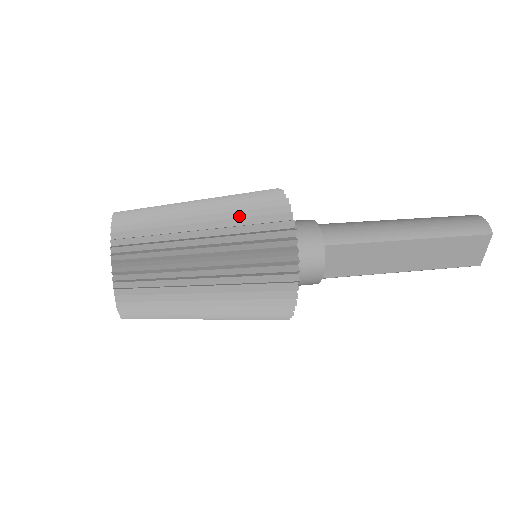
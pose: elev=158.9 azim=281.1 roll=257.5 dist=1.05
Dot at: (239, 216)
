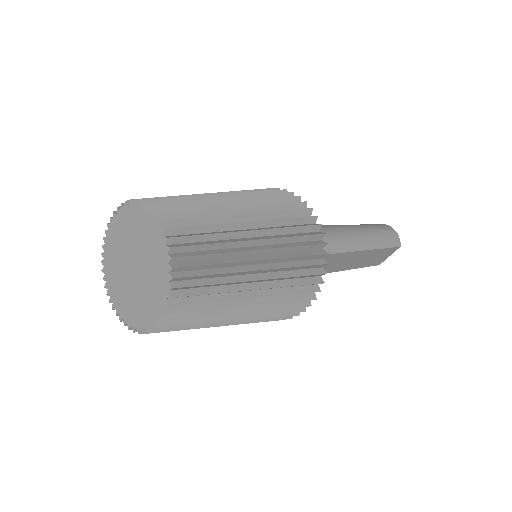
Dot at: (283, 232)
